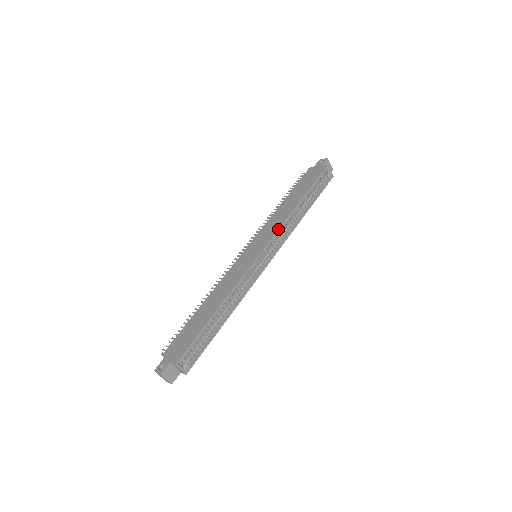
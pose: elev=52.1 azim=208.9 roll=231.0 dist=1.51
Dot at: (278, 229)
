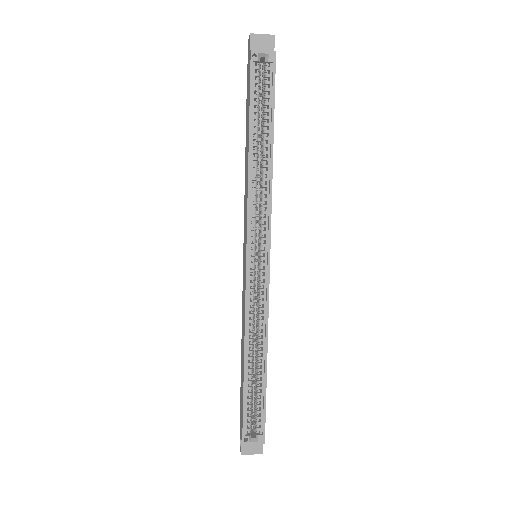
Dot at: (246, 212)
